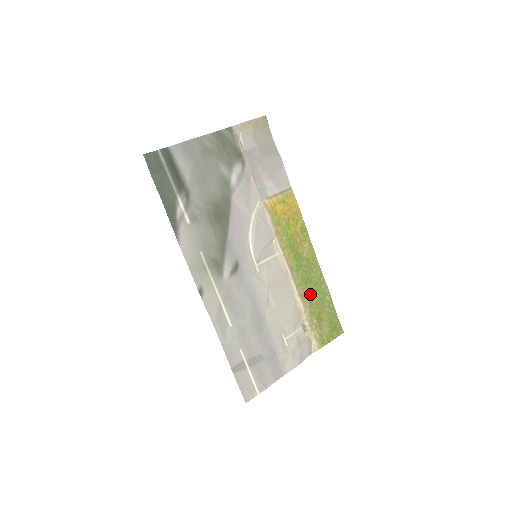
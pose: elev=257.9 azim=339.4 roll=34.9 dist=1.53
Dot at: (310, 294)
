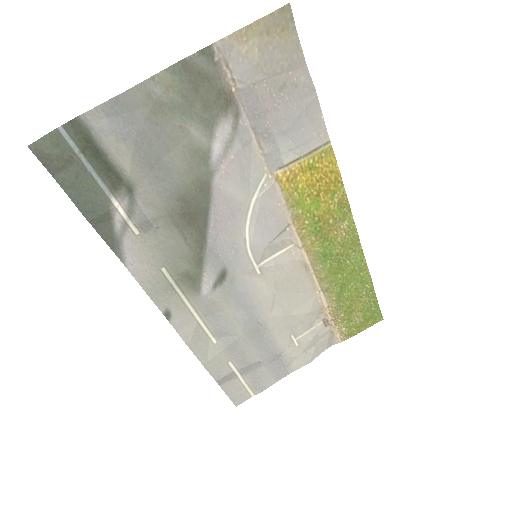
Dot at: (340, 286)
